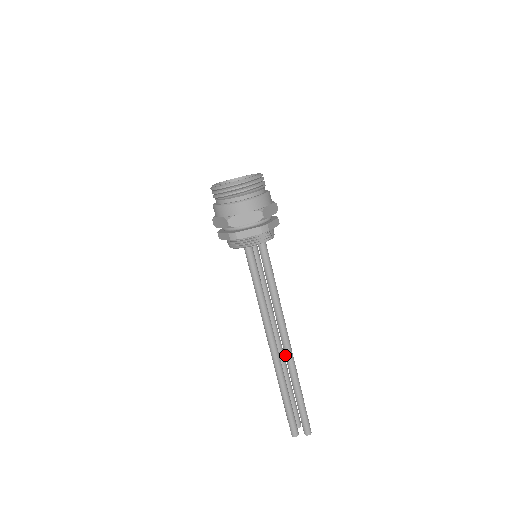
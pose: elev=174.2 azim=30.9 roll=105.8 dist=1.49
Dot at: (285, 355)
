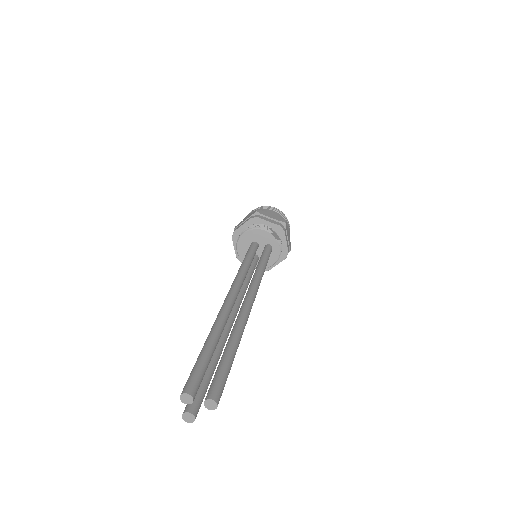
Dot at: (240, 309)
